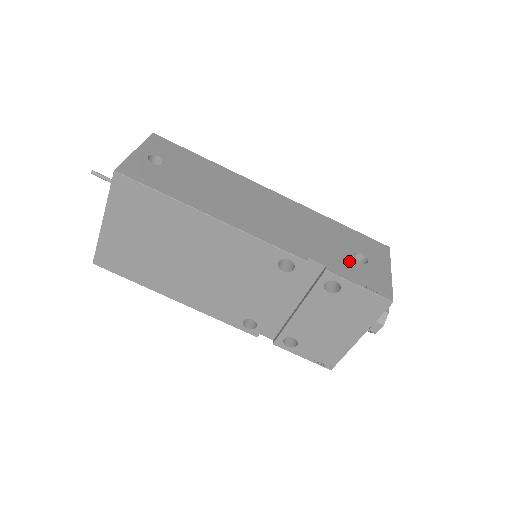
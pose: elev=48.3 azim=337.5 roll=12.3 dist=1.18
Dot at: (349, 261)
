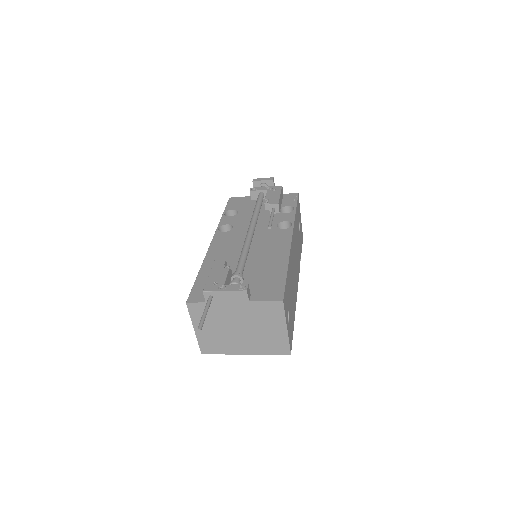
Dot at: occluded
